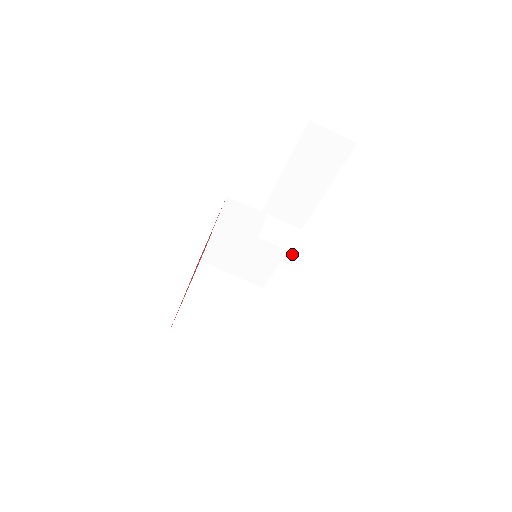
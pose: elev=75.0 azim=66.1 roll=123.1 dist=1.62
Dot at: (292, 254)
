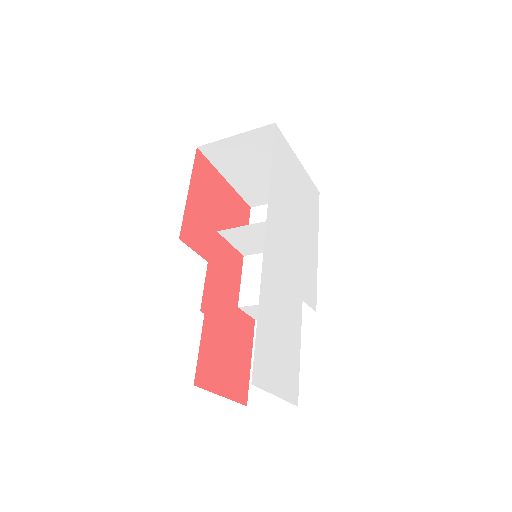
Dot at: occluded
